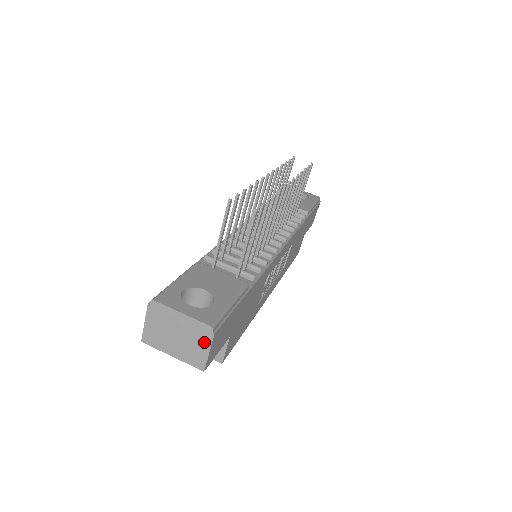
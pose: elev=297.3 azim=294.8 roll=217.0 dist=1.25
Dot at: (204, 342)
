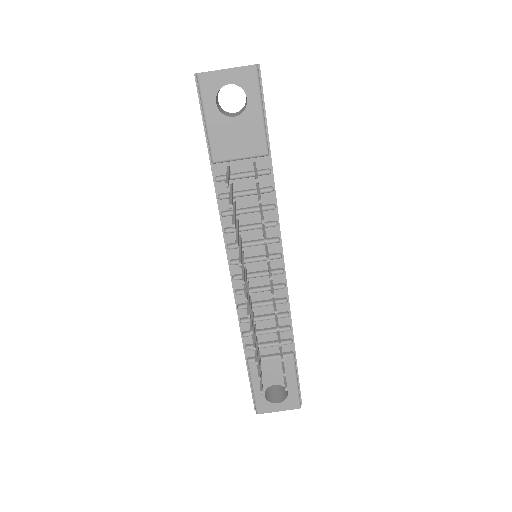
Dot at: occluded
